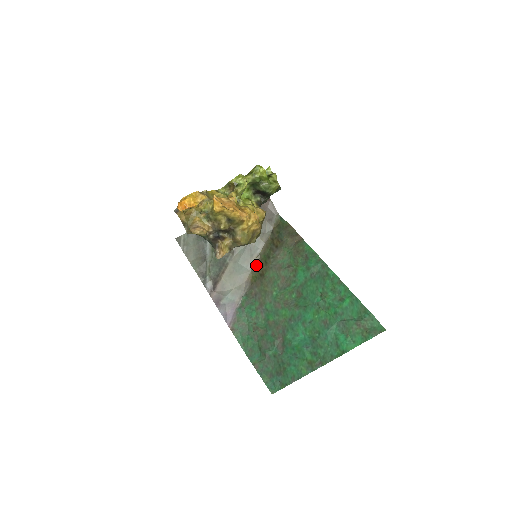
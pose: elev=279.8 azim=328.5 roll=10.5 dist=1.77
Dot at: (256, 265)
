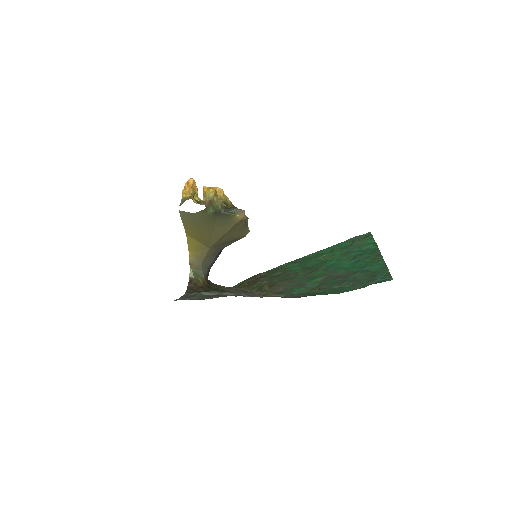
Dot at: (258, 292)
